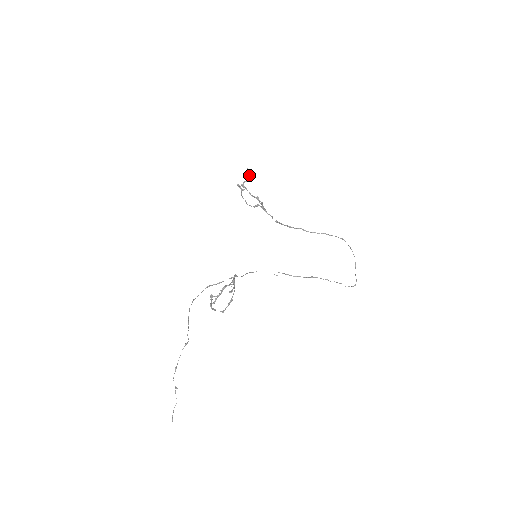
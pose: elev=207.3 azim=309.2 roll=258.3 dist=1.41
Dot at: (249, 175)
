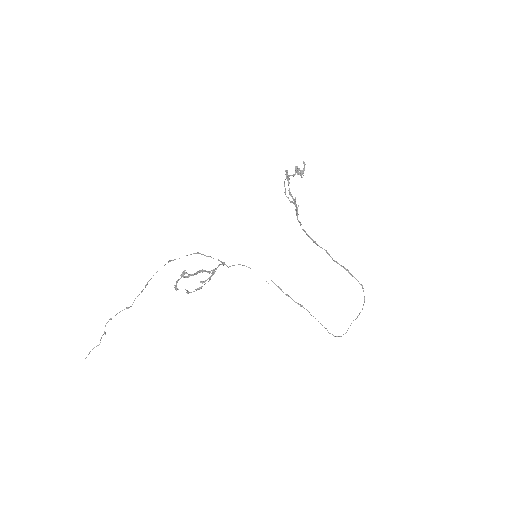
Dot at: (301, 170)
